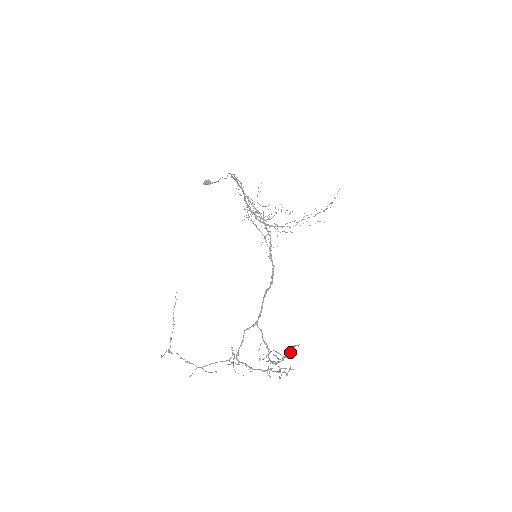
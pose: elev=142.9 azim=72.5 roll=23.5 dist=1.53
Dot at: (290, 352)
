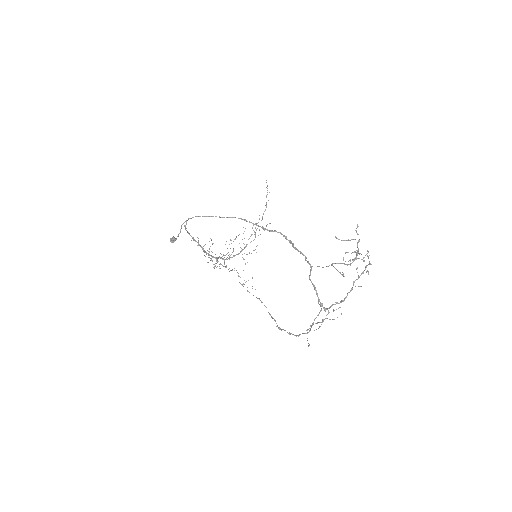
Dot at: (358, 234)
